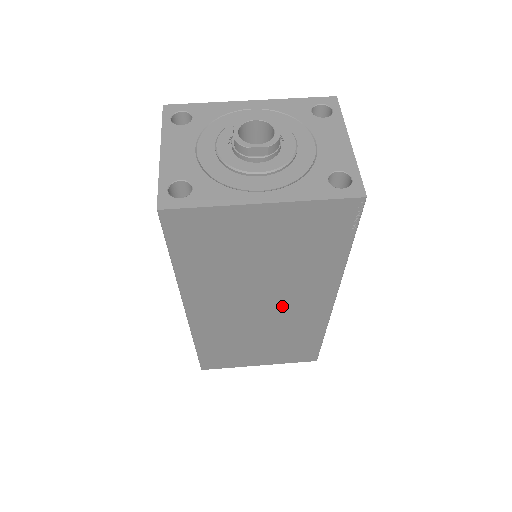
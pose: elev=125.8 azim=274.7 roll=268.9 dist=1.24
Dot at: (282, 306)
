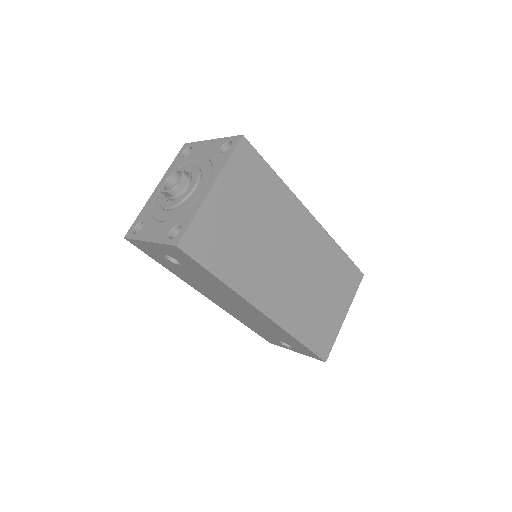
Dot at: (296, 249)
